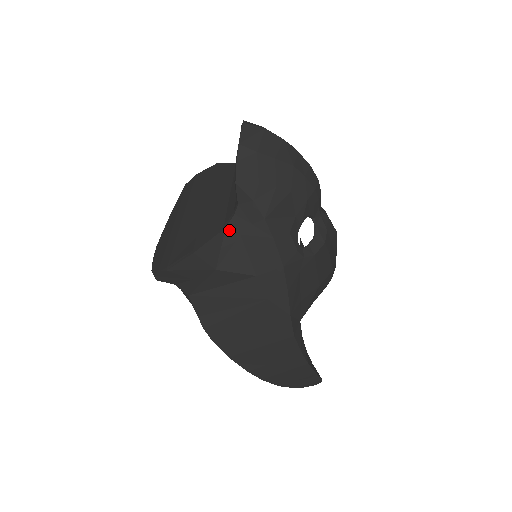
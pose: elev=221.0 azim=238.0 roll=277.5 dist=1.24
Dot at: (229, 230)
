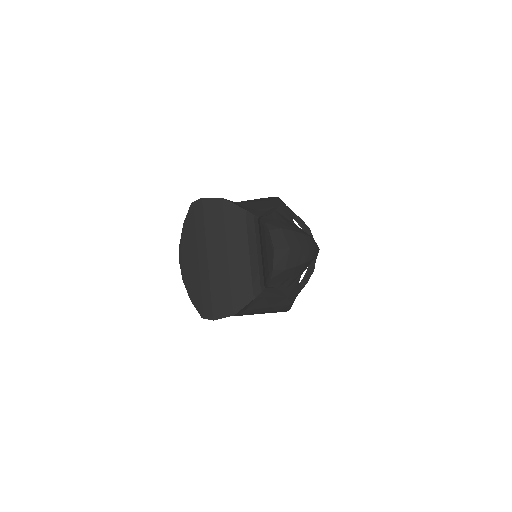
Dot at: (257, 298)
